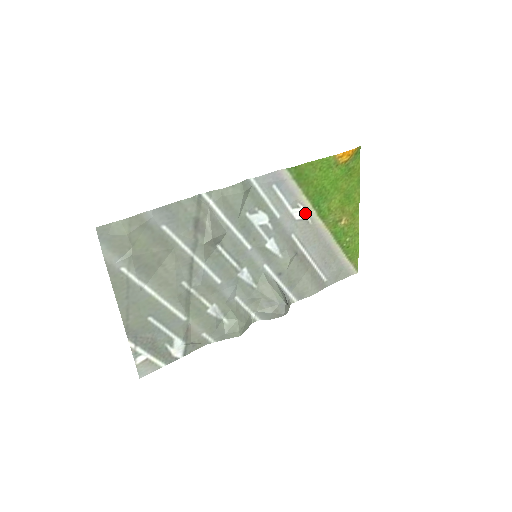
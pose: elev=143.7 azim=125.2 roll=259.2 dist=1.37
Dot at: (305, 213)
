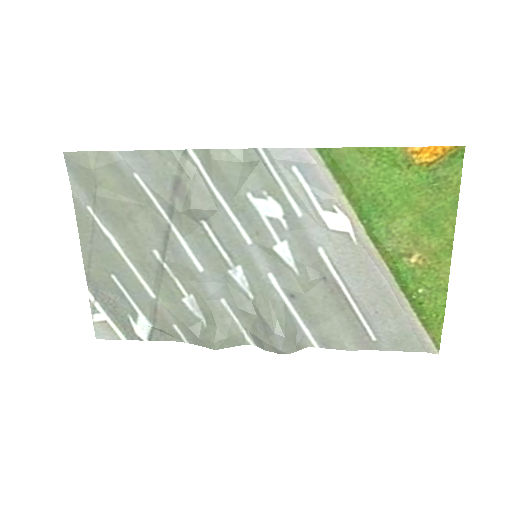
Dot at: (346, 224)
